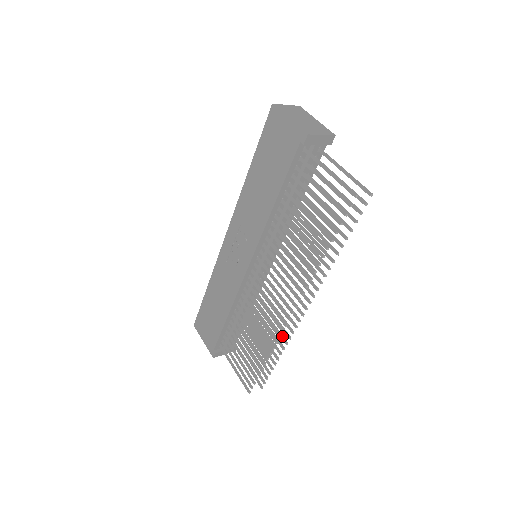
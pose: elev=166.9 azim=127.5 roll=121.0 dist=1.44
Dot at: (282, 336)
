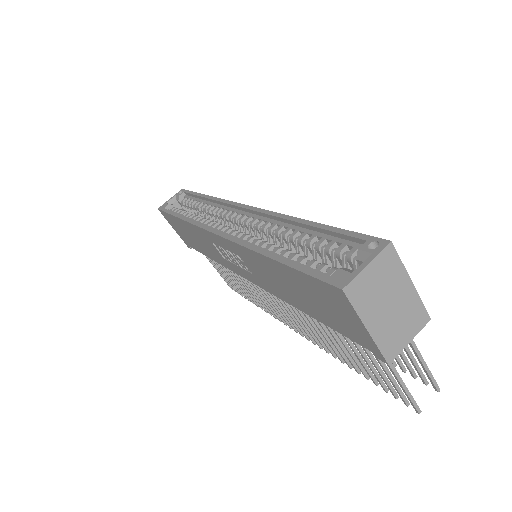
Dot at: occluded
